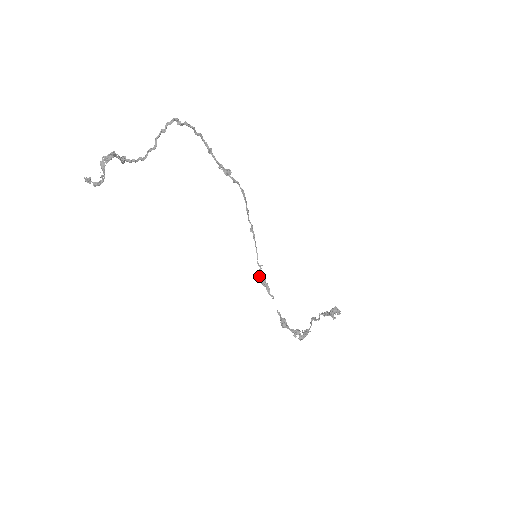
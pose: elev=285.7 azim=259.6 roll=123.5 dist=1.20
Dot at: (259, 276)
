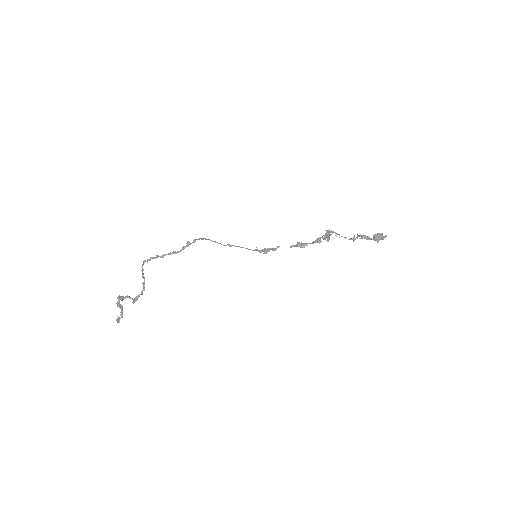
Dot at: occluded
